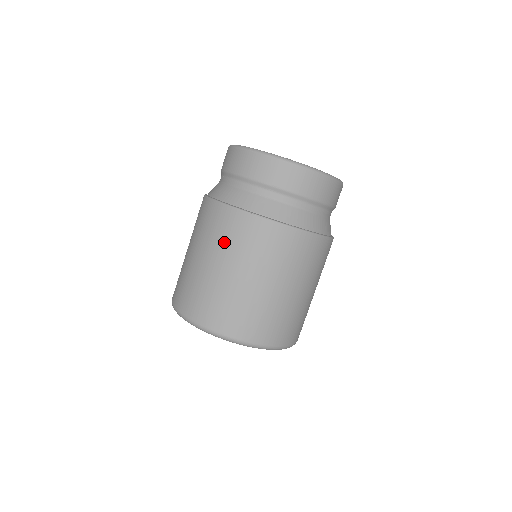
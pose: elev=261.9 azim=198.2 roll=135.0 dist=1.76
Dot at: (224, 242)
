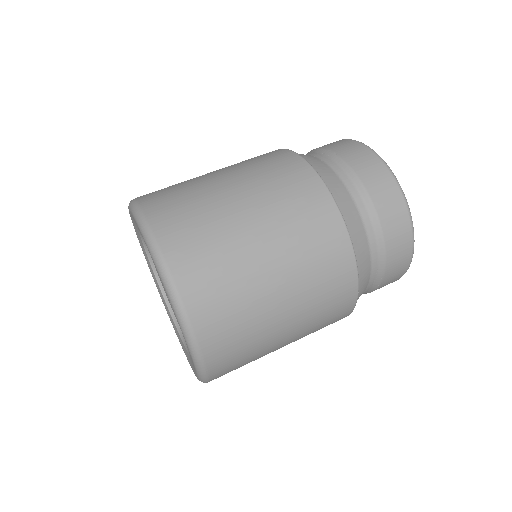
Dot at: (240, 162)
